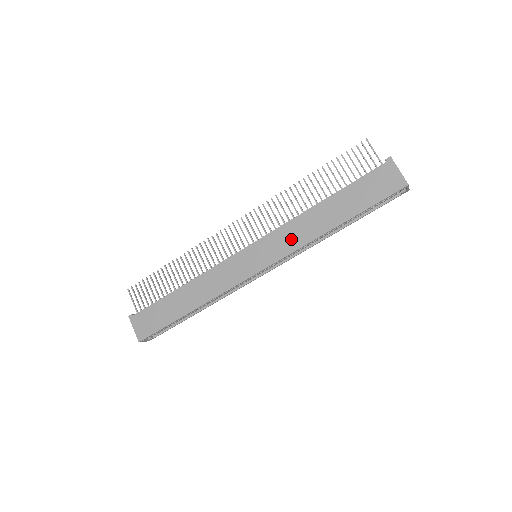
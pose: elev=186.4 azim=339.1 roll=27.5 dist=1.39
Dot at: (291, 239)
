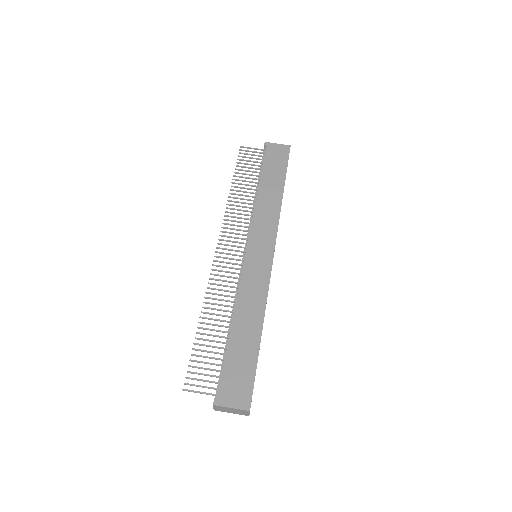
Dot at: (267, 220)
